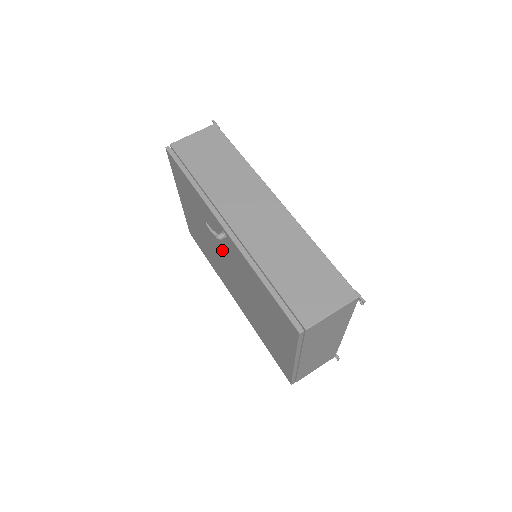
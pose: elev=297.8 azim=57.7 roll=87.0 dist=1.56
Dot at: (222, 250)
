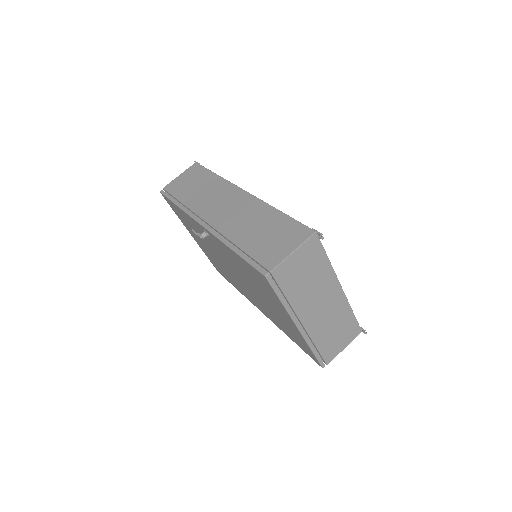
Dot at: (220, 256)
